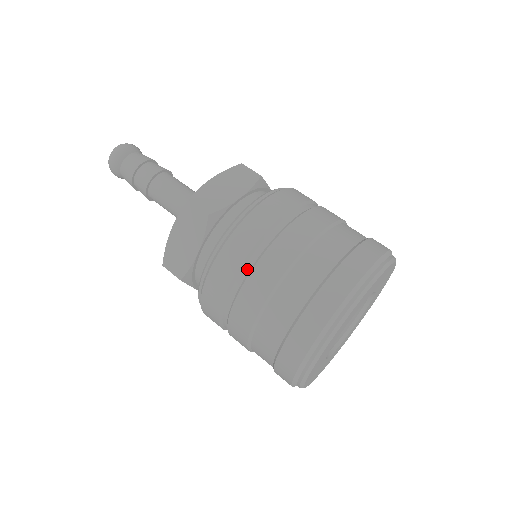
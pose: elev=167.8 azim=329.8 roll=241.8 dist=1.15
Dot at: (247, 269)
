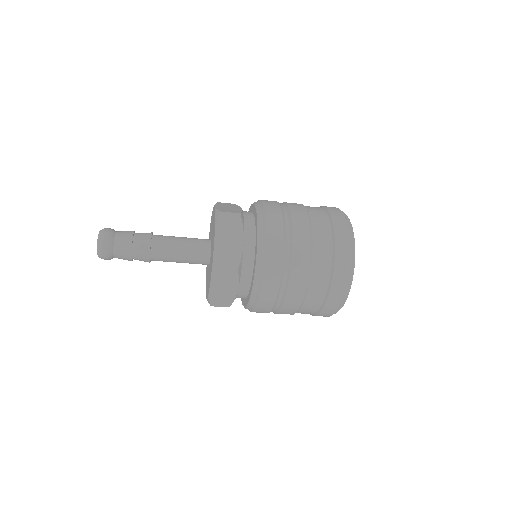
Dot at: (288, 227)
